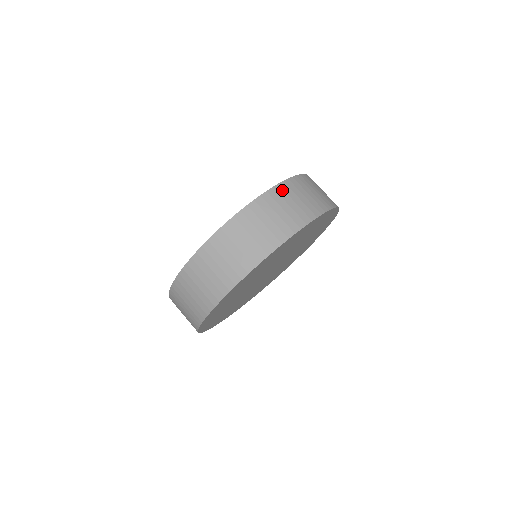
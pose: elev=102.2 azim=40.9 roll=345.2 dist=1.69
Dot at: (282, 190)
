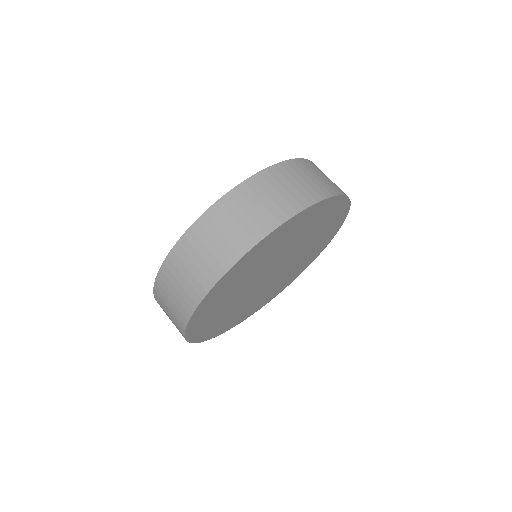
Dot at: occluded
